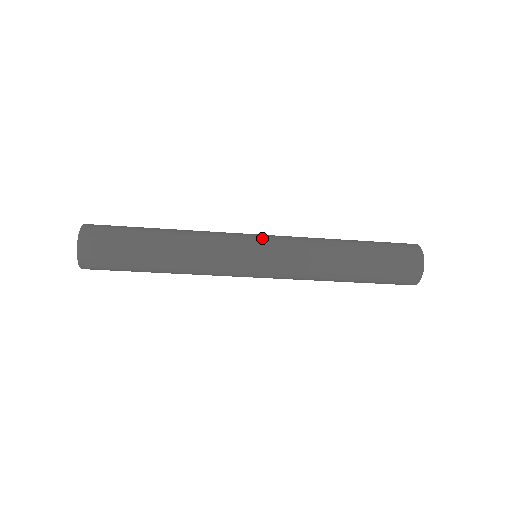
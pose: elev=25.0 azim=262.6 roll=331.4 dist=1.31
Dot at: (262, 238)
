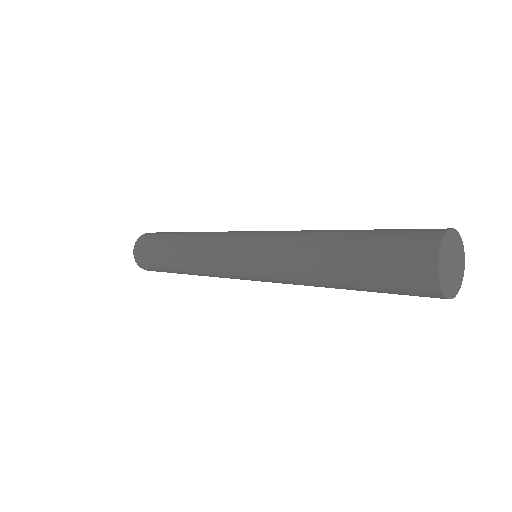
Dot at: (241, 257)
